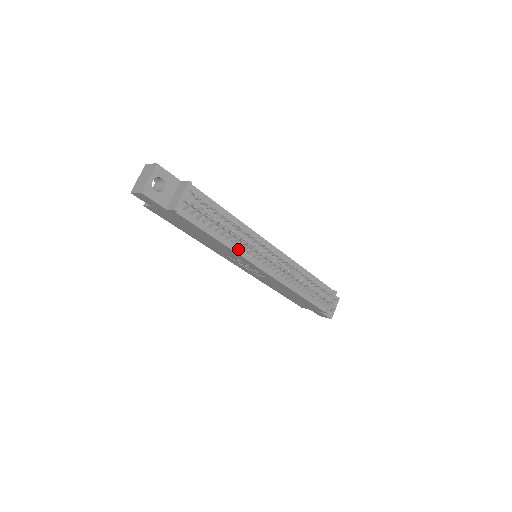
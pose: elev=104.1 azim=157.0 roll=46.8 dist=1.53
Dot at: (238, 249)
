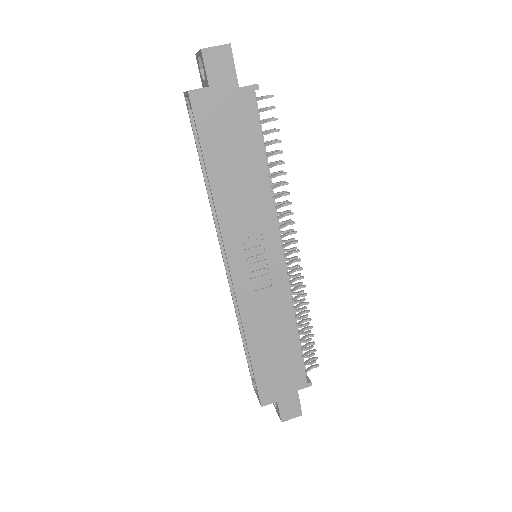
Dot at: (272, 203)
